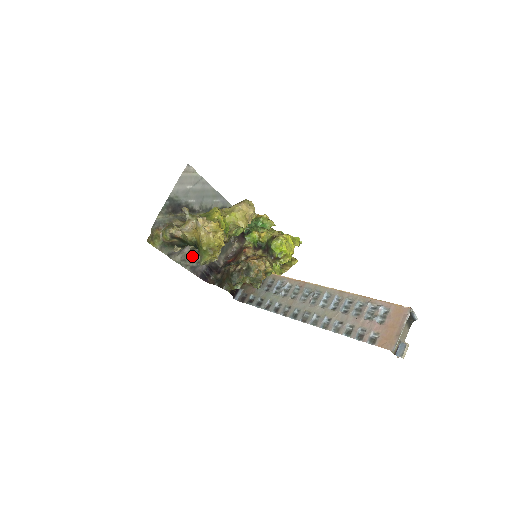
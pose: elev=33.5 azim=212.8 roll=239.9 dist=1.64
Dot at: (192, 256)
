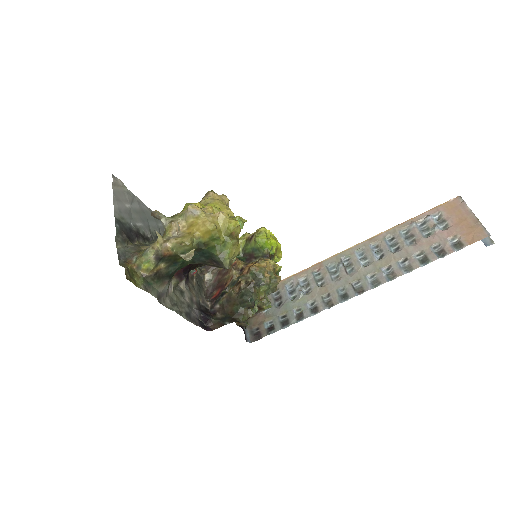
Dot at: (178, 298)
